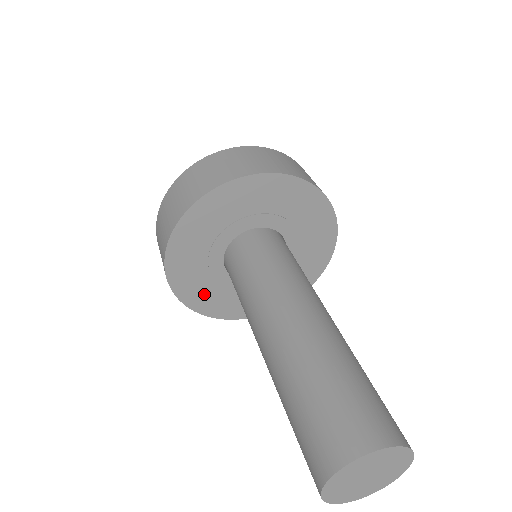
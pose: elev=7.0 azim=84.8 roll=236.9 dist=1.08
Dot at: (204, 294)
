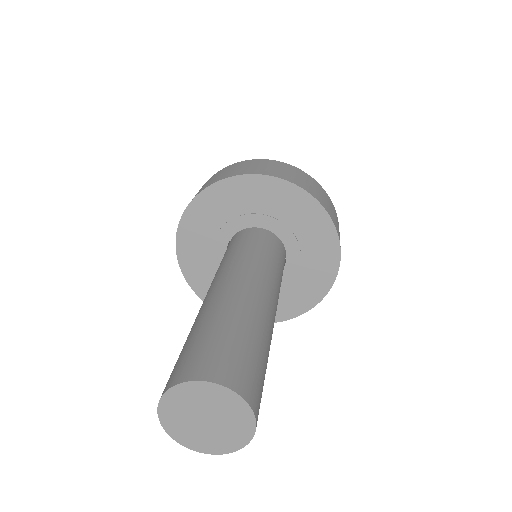
Dot at: occluded
